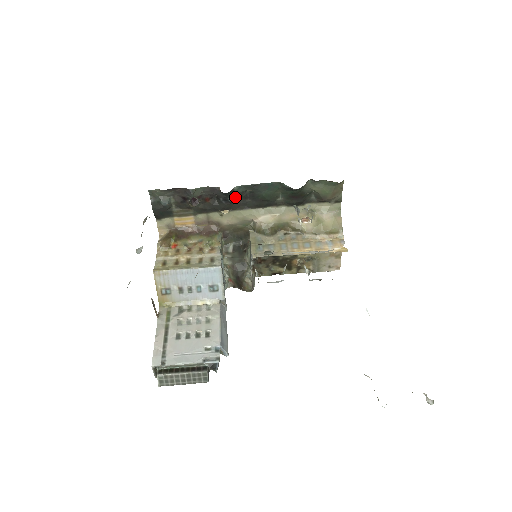
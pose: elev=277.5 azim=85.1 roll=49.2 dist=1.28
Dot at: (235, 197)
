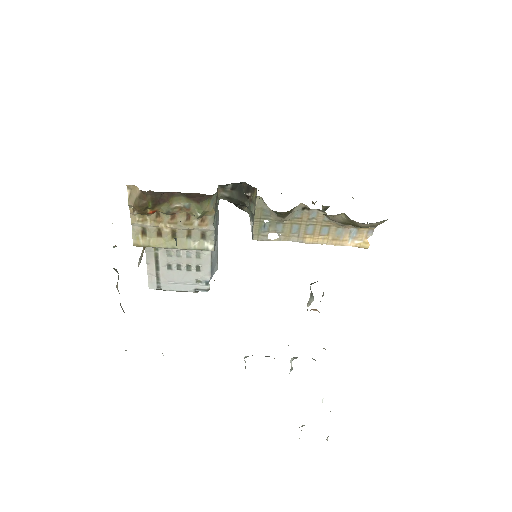
Dot at: occluded
